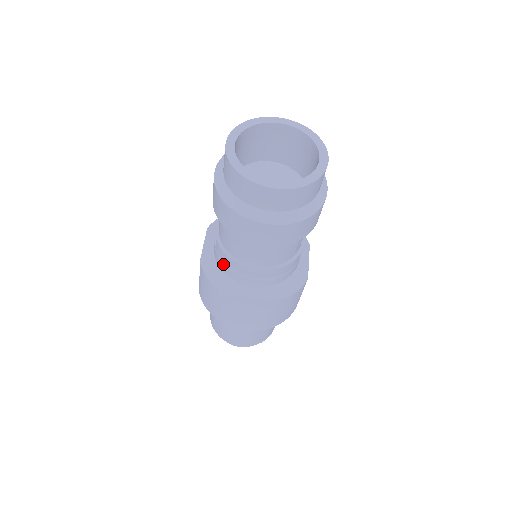
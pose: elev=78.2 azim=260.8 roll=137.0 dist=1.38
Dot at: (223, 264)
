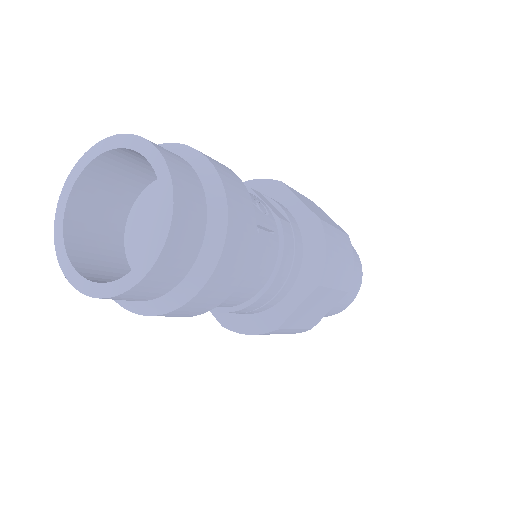
Dot at: occluded
